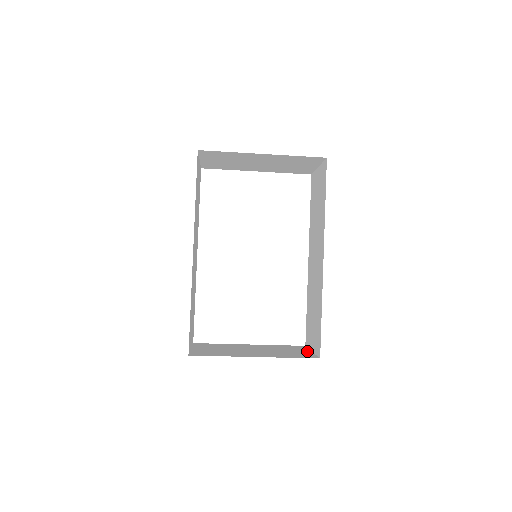
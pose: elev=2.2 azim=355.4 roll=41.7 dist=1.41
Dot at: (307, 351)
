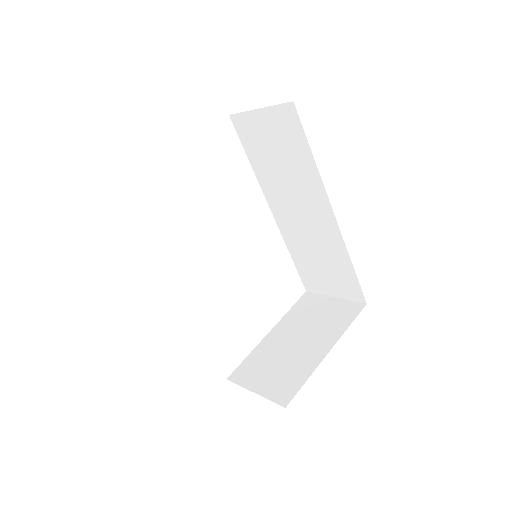
Dot at: (331, 300)
